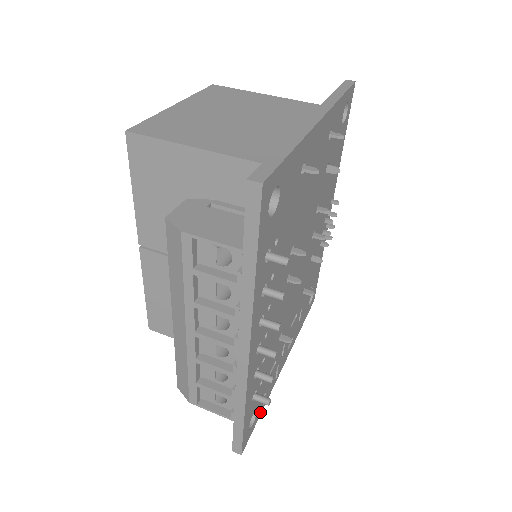
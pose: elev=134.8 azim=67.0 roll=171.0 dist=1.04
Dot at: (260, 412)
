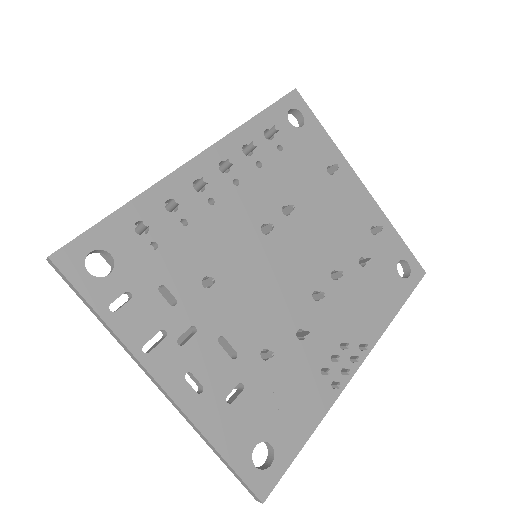
Dot at: (100, 305)
